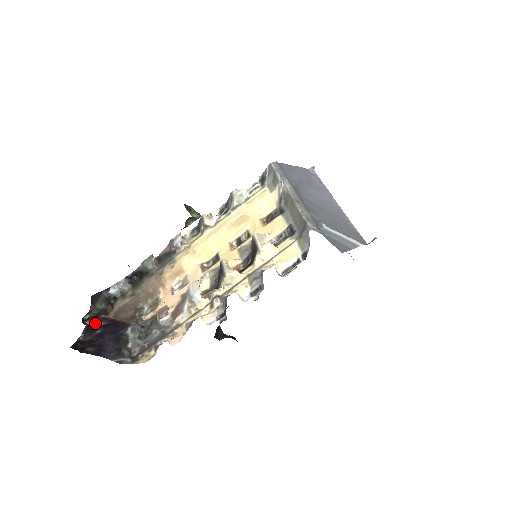
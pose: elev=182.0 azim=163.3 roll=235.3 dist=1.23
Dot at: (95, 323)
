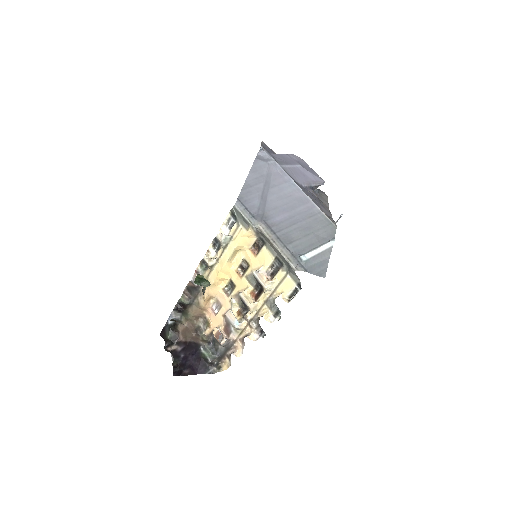
Dot at: (175, 350)
